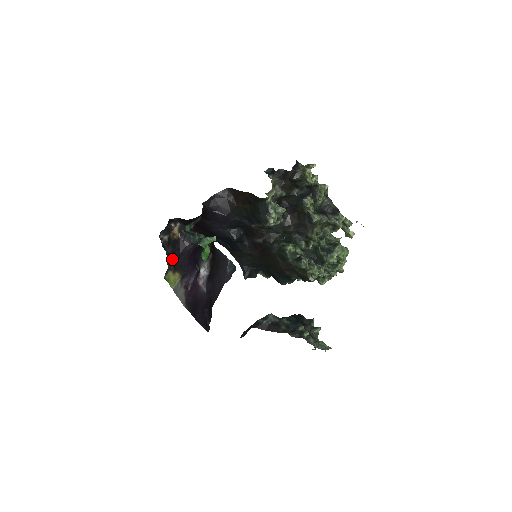
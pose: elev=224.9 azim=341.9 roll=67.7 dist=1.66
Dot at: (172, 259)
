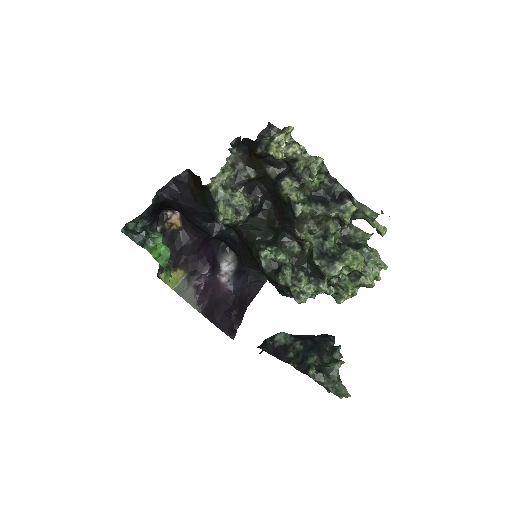
Dot at: (170, 254)
